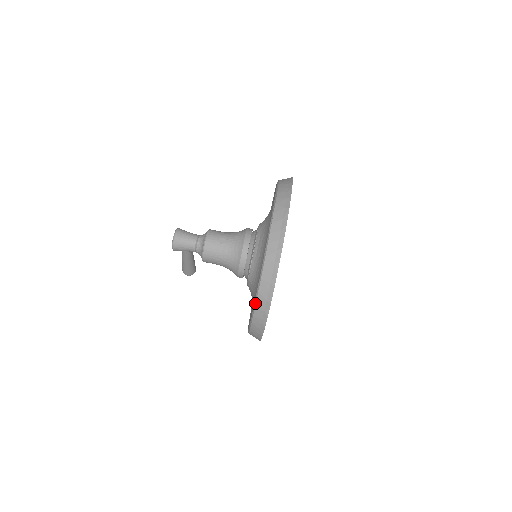
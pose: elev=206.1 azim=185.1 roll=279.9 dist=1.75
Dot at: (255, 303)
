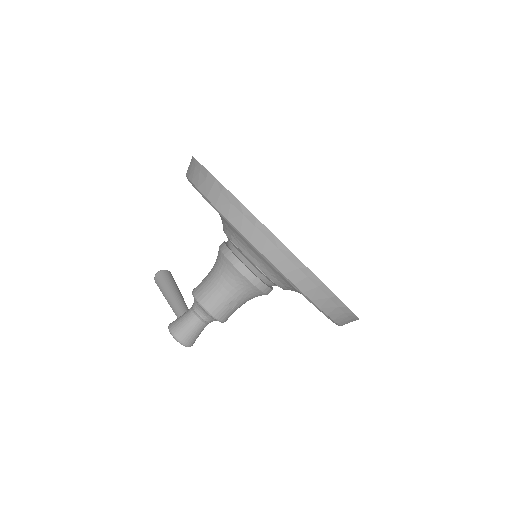
Dot at: occluded
